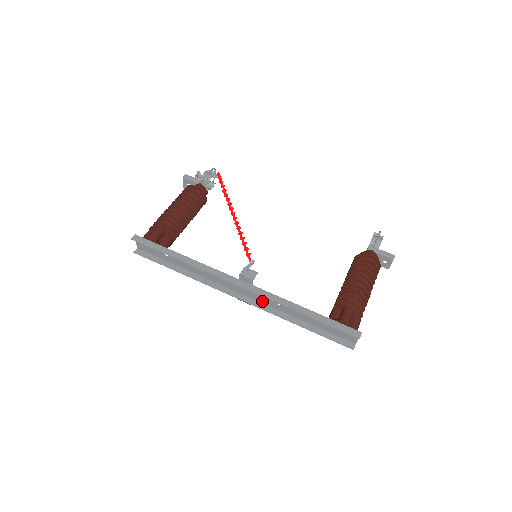
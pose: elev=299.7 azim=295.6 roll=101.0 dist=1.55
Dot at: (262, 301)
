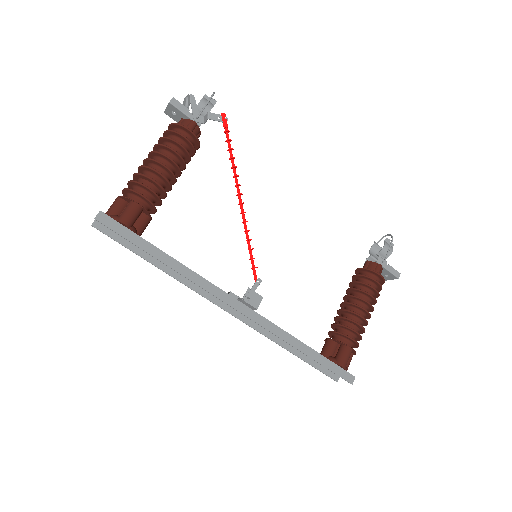
Dot at: occluded
